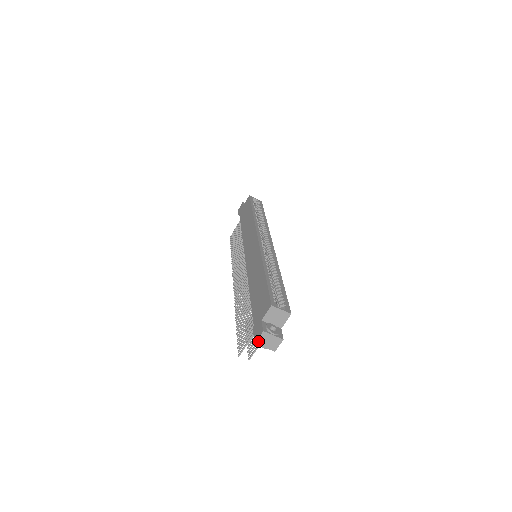
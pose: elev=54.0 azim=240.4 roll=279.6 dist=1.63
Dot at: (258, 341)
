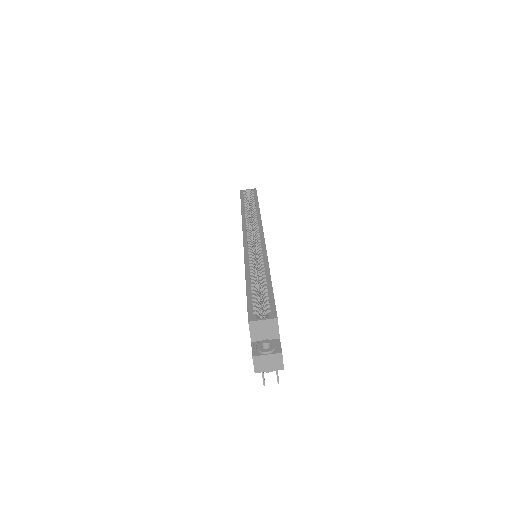
Dot at: (256, 369)
